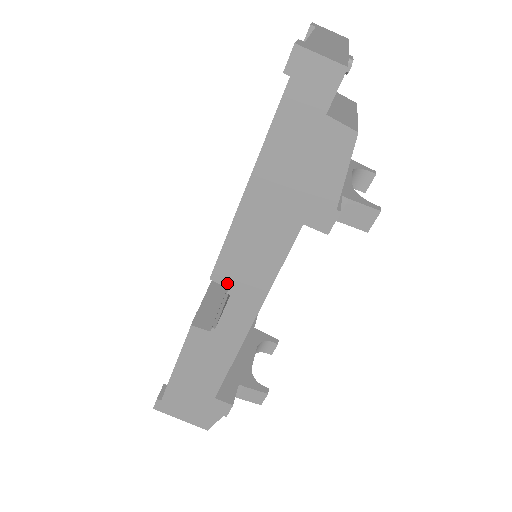
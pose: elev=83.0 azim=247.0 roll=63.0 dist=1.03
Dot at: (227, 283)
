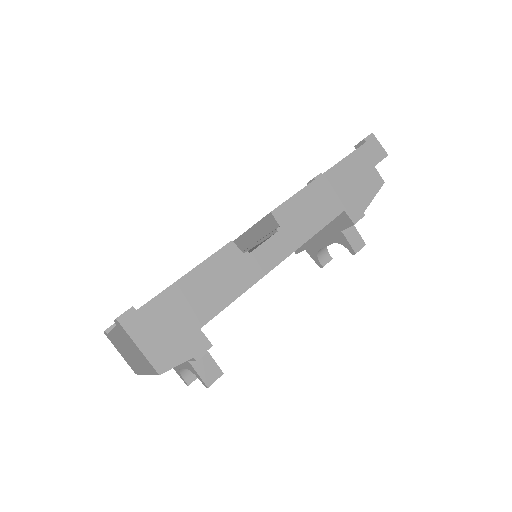
Dot at: (281, 221)
